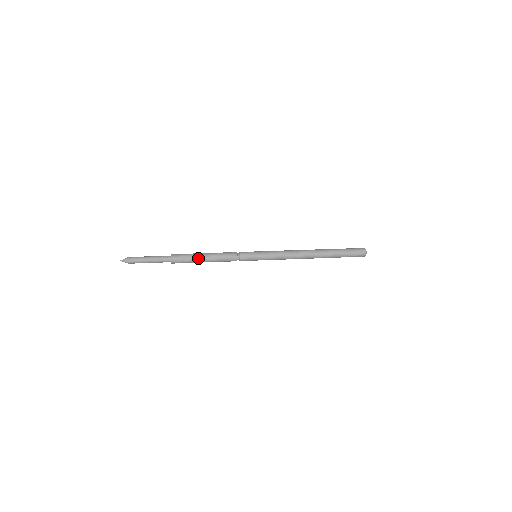
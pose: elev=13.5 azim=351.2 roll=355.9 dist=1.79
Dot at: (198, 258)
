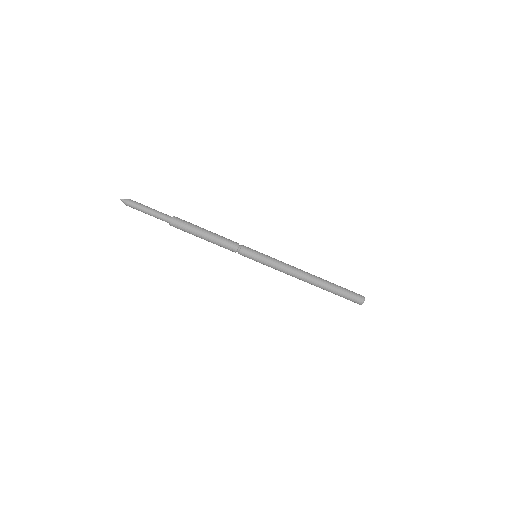
Dot at: (200, 228)
